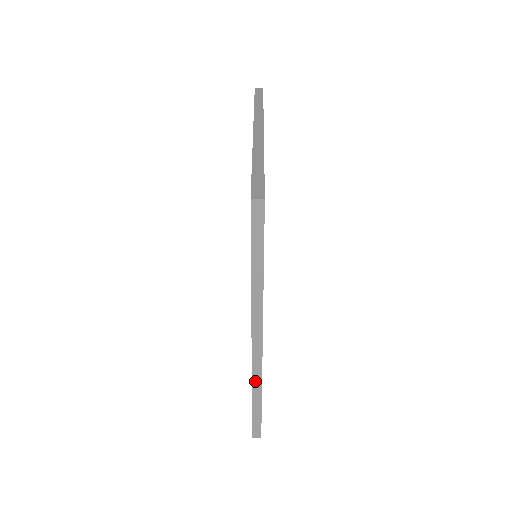
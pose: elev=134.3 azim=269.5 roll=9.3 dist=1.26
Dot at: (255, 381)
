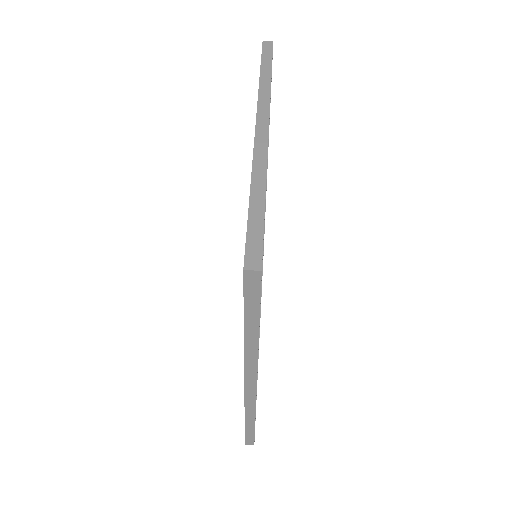
Dot at: (248, 410)
